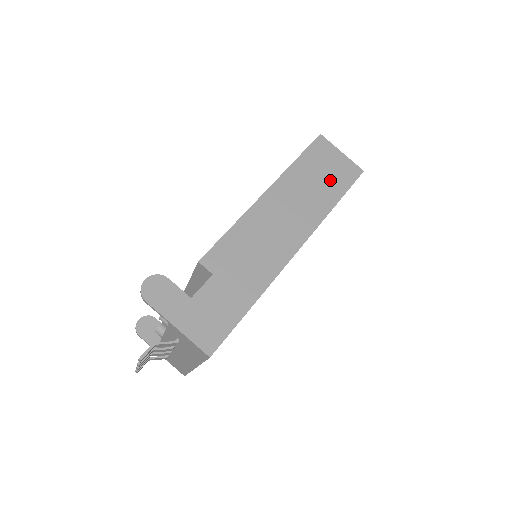
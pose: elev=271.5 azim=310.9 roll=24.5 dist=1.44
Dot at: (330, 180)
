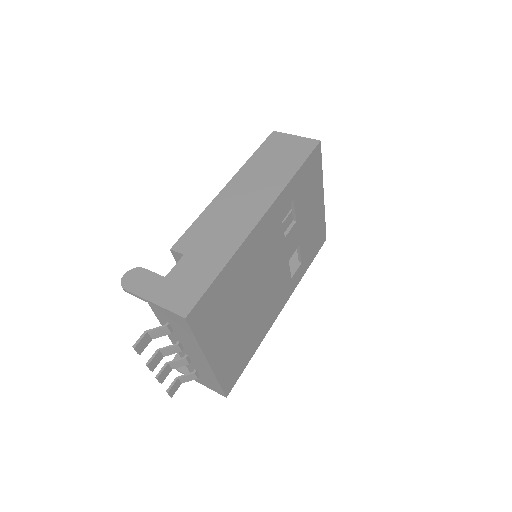
Dot at: (288, 157)
